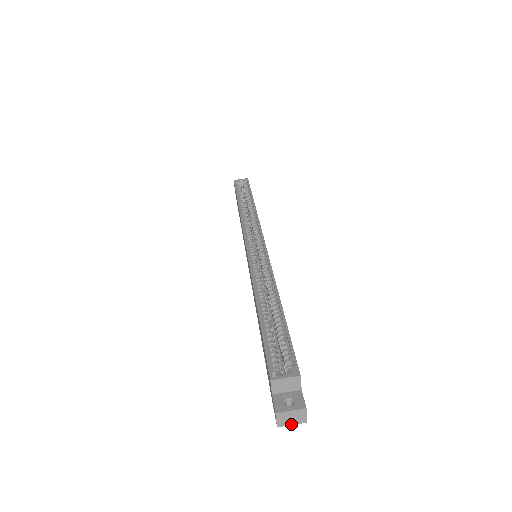
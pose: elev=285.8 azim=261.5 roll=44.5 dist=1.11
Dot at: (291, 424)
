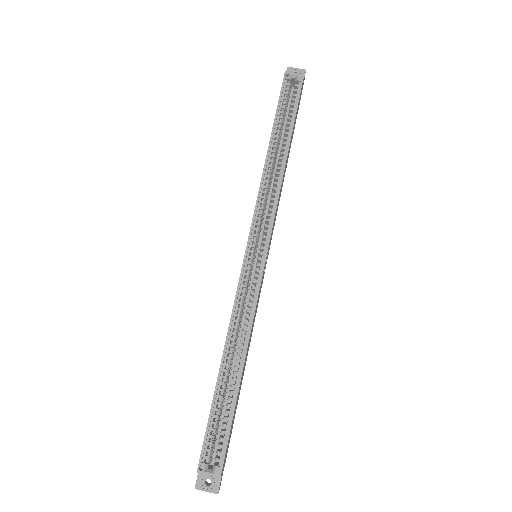
Dot at: occluded
